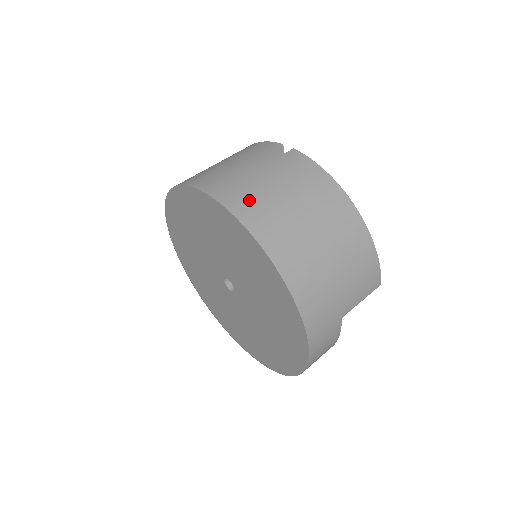
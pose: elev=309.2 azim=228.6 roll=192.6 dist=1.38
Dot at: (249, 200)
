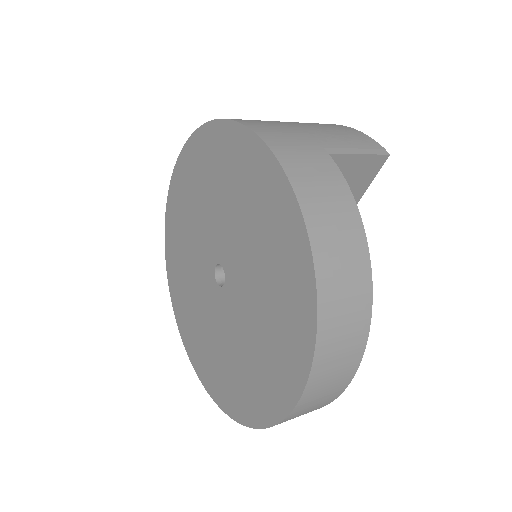
Dot at: occluded
